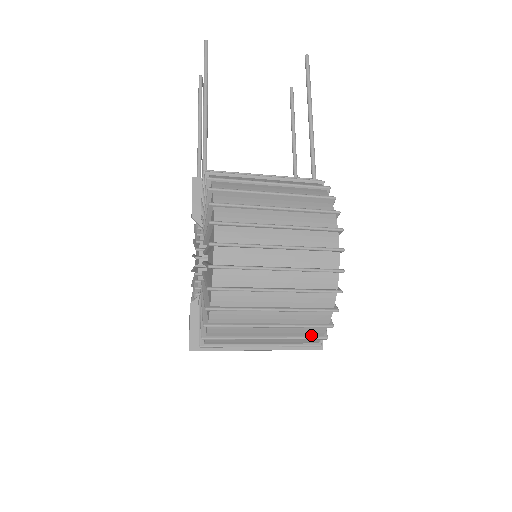
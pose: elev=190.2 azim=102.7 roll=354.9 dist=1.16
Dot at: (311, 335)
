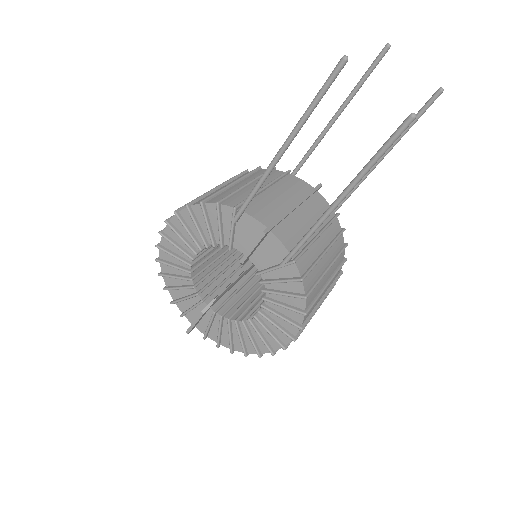
Dot at: occluded
